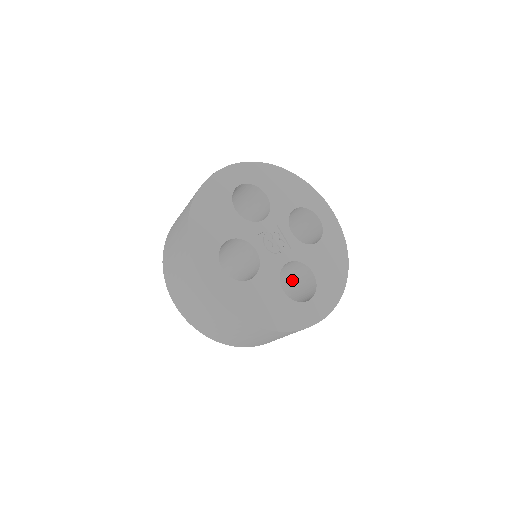
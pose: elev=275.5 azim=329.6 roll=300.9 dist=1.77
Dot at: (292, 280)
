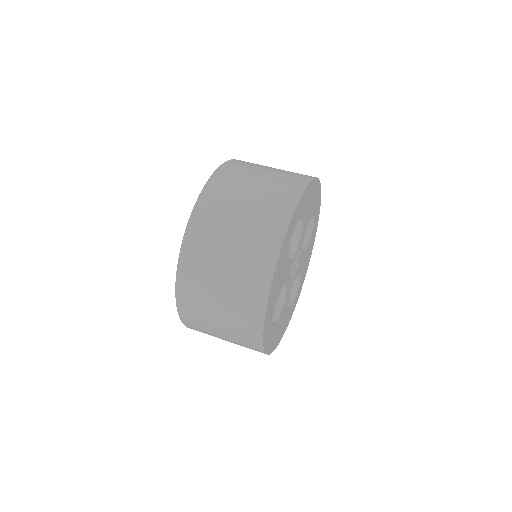
Dot at: occluded
